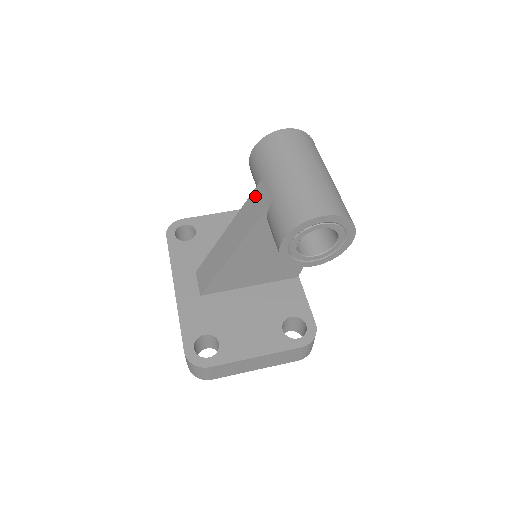
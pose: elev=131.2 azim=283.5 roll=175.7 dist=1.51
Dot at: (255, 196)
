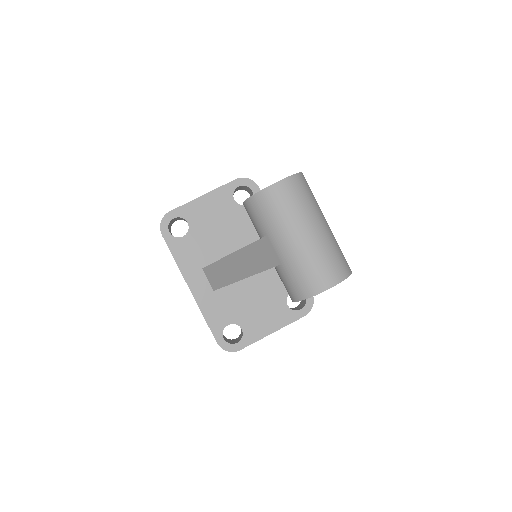
Dot at: (259, 247)
